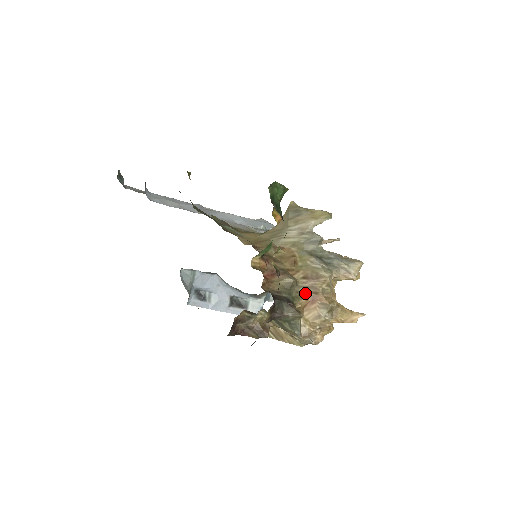
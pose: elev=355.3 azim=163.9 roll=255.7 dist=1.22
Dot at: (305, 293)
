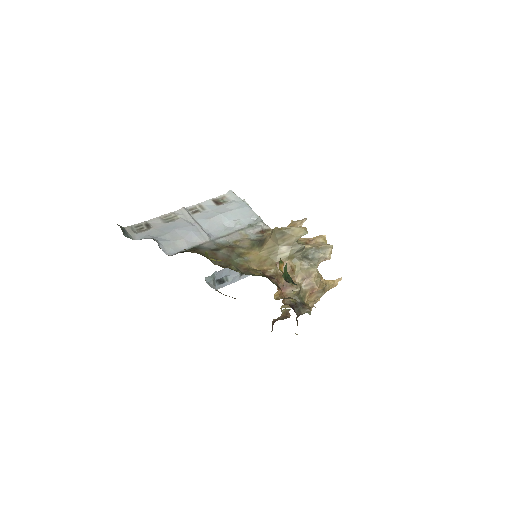
Dot at: (307, 290)
